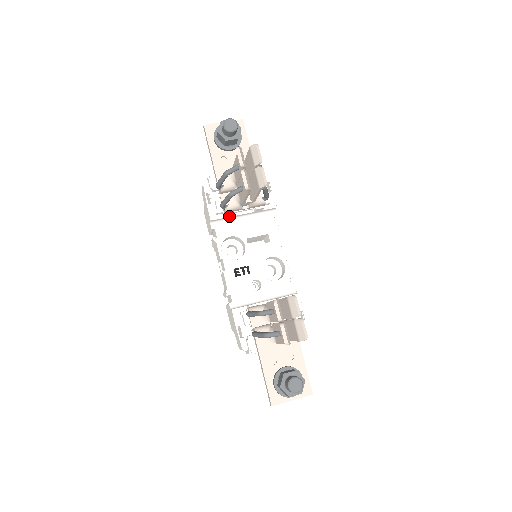
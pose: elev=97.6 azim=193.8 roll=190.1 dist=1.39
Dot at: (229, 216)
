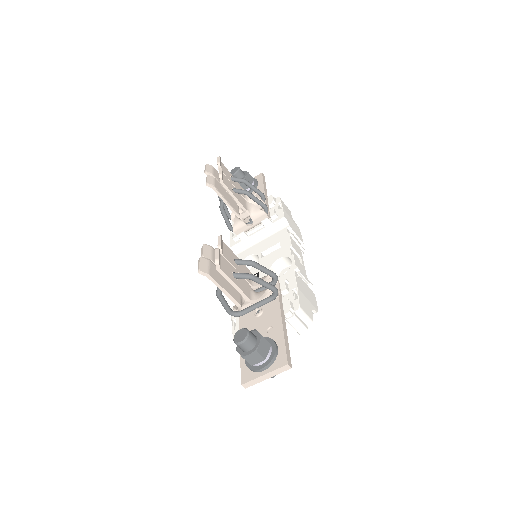
Dot at: (244, 238)
